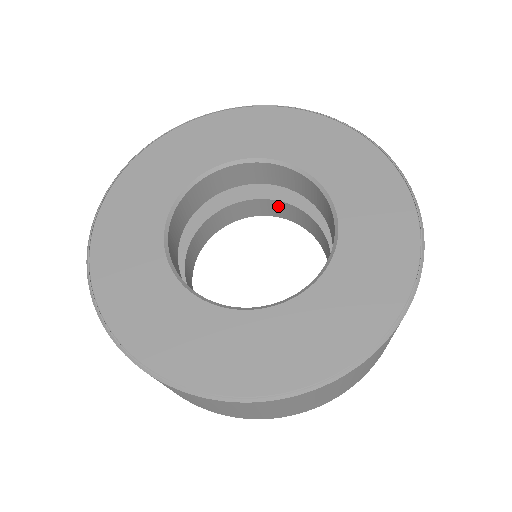
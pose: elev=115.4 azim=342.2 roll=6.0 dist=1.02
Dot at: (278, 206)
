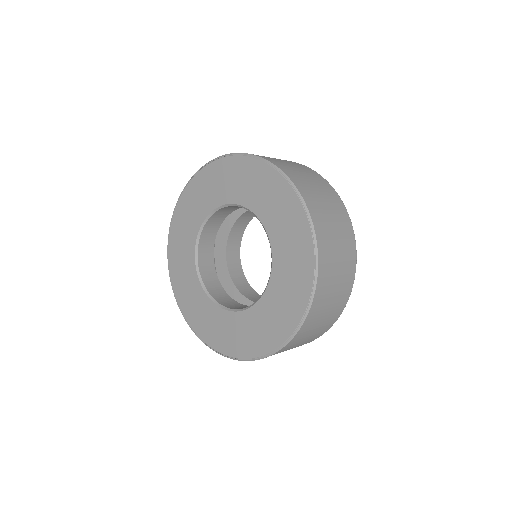
Dot at: (240, 222)
